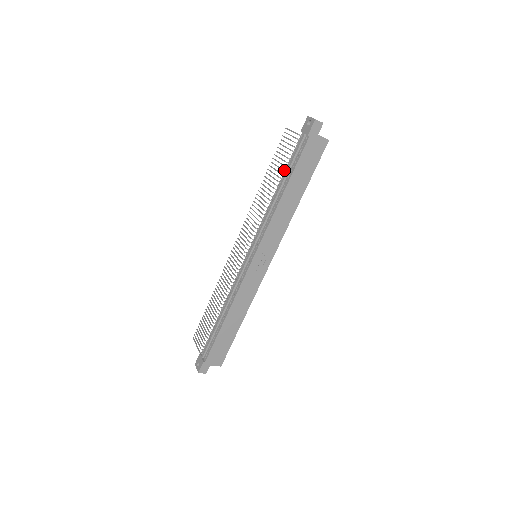
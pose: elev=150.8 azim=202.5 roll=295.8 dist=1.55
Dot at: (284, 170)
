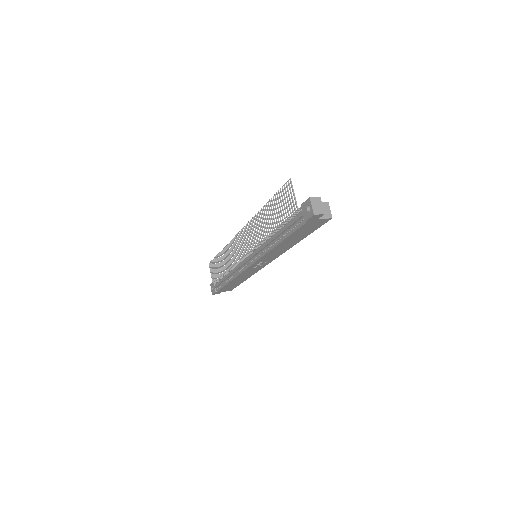
Dot at: (281, 226)
